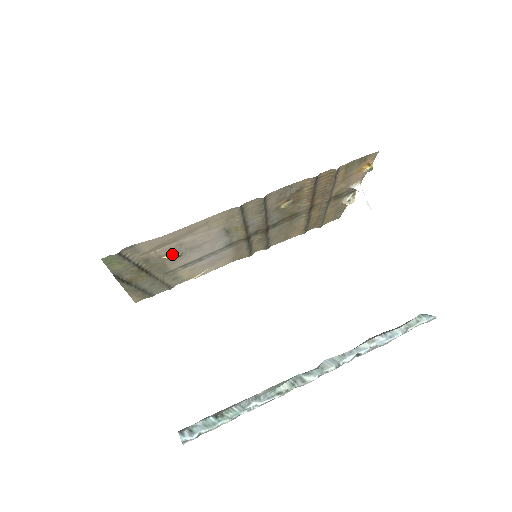
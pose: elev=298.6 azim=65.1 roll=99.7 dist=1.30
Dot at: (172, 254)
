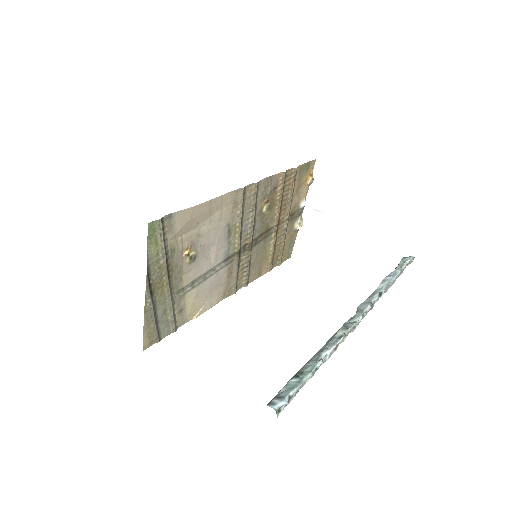
Dot at: (191, 251)
